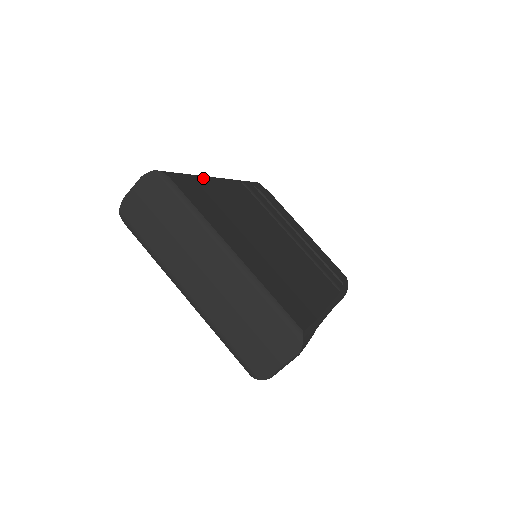
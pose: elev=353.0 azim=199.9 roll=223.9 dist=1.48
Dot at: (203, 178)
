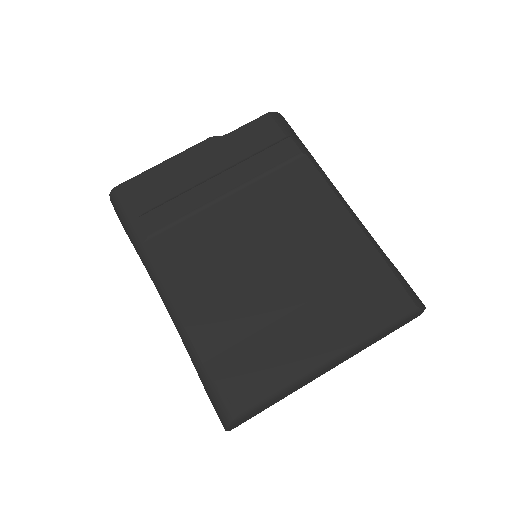
Dot at: (193, 339)
